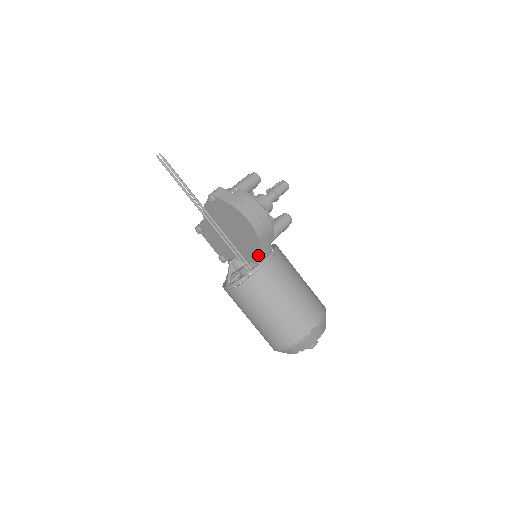
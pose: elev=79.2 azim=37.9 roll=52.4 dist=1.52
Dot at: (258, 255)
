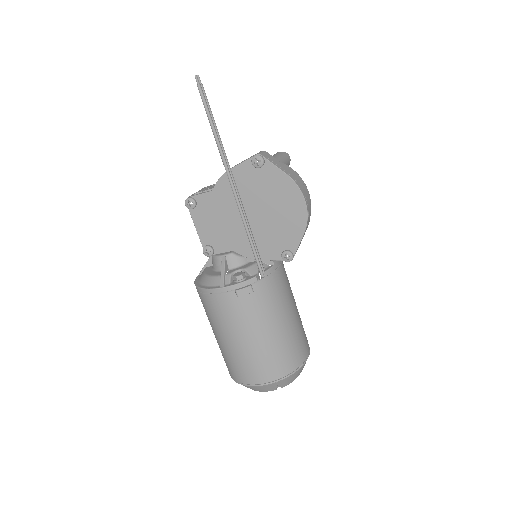
Dot at: (290, 251)
